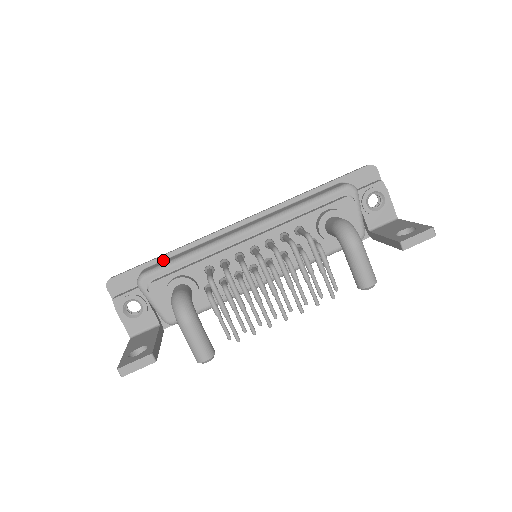
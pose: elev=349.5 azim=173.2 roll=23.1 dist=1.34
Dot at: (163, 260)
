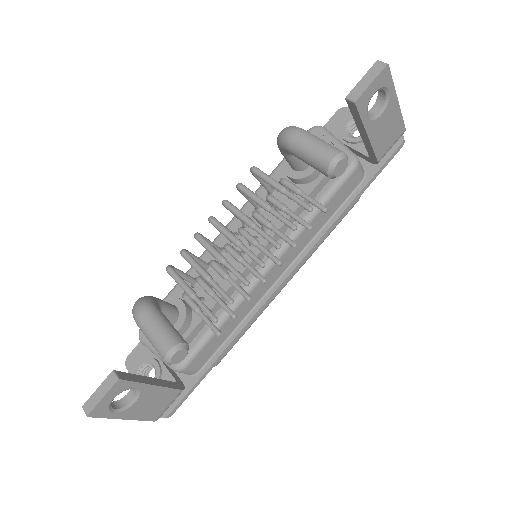
Dot at: occluded
